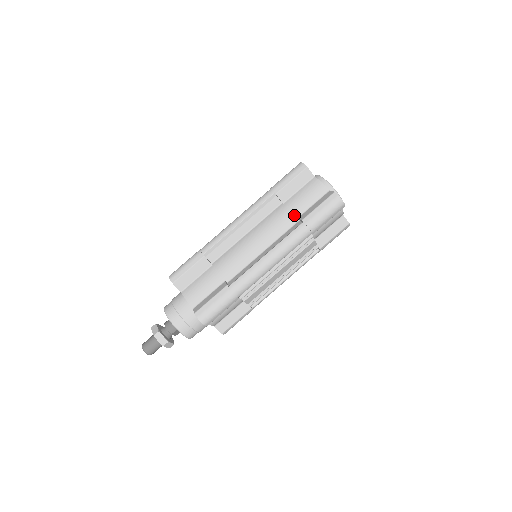
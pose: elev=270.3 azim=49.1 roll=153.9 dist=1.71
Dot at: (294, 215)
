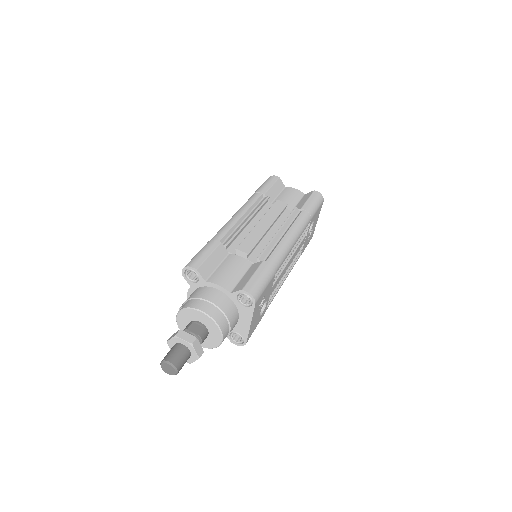
Dot at: occluded
